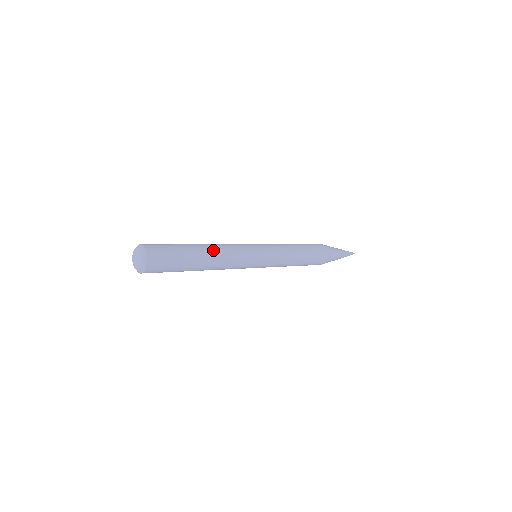
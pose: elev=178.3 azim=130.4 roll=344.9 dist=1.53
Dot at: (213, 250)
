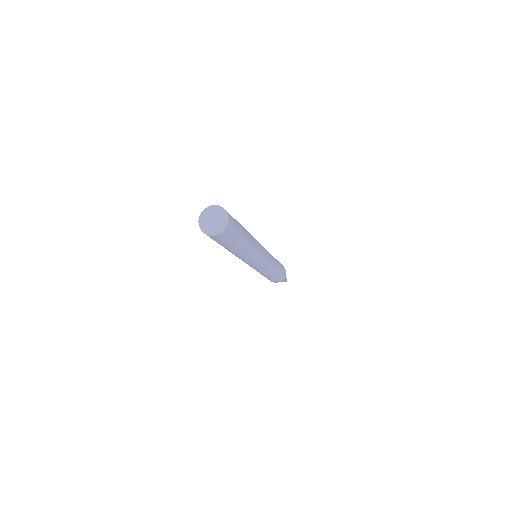
Dot at: (252, 242)
